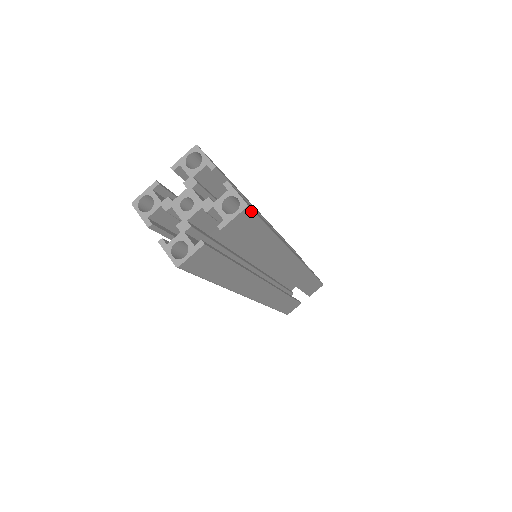
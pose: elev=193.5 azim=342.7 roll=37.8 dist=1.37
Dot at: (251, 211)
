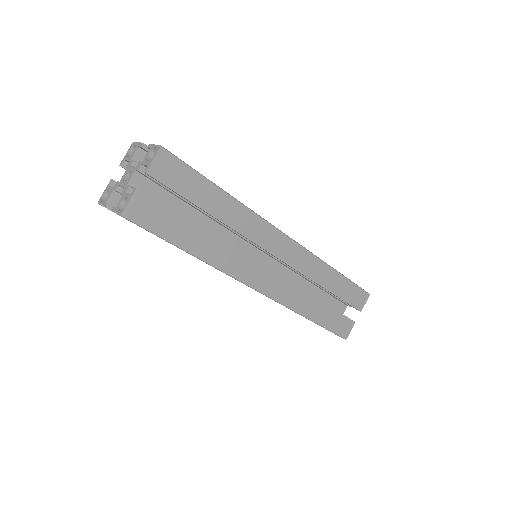
Dot at: (170, 154)
